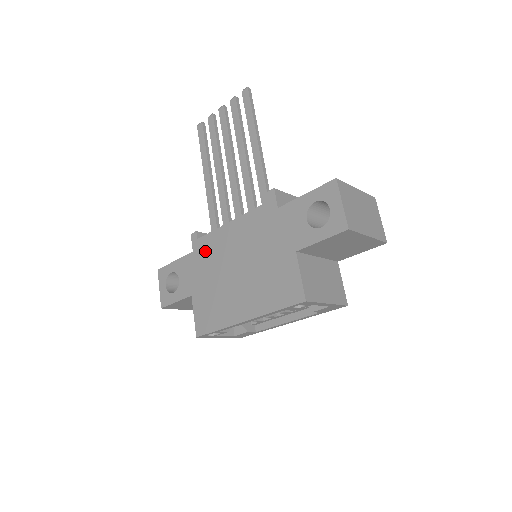
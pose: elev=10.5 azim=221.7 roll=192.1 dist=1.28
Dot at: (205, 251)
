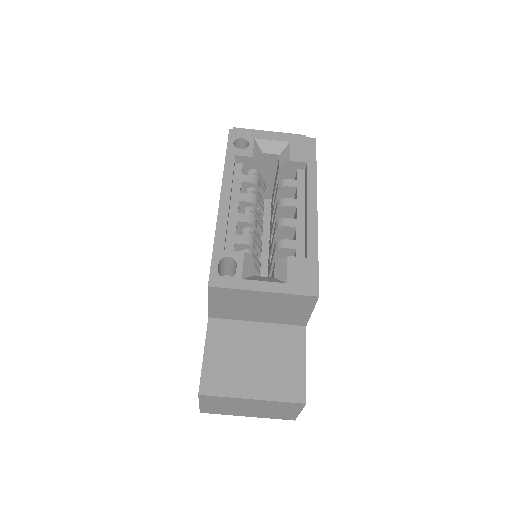
Dot at: occluded
